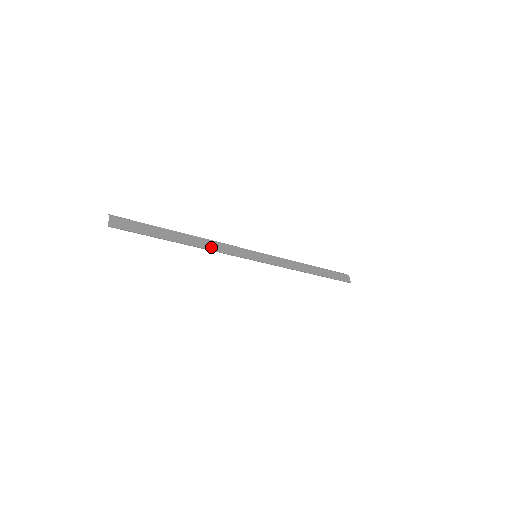
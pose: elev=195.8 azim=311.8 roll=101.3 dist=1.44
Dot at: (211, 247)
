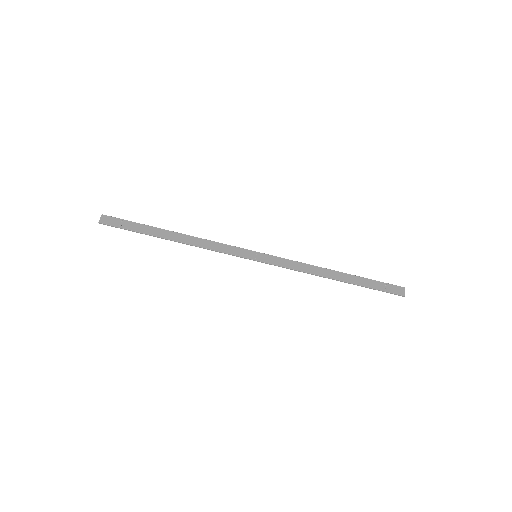
Dot at: (200, 244)
